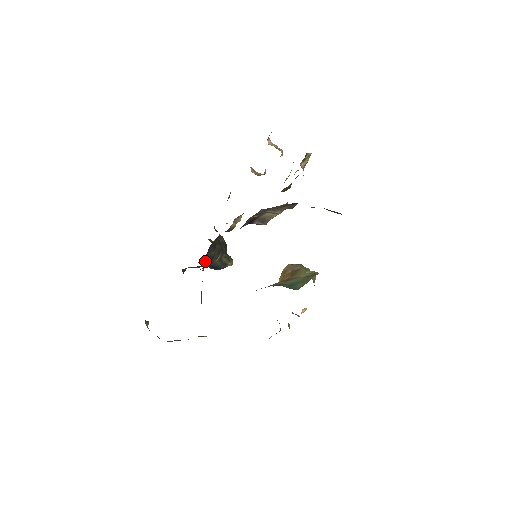
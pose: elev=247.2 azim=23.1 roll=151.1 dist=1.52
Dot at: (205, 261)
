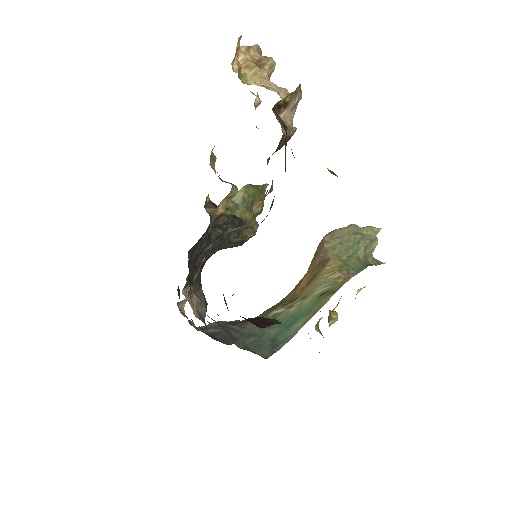
Dot at: (197, 265)
